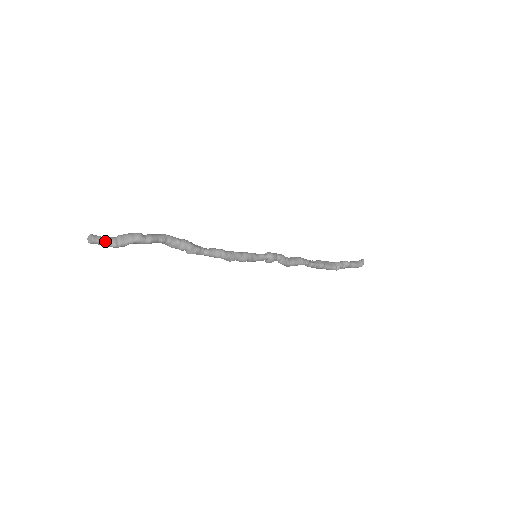
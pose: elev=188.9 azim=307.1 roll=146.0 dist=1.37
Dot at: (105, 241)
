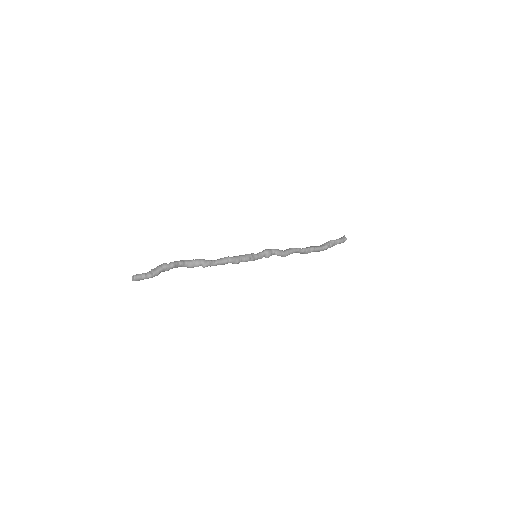
Dot at: (143, 275)
